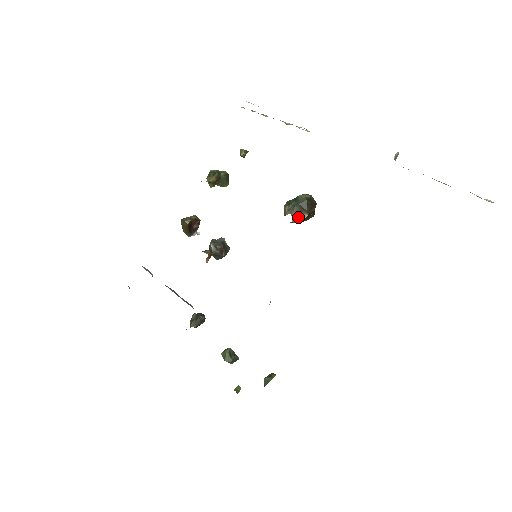
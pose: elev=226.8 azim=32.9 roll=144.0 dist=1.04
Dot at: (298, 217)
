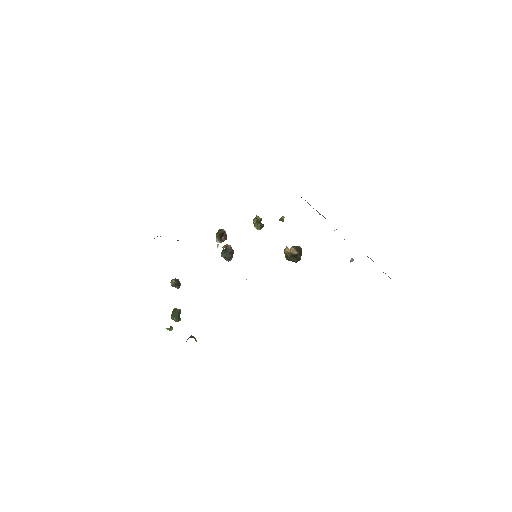
Dot at: (293, 250)
